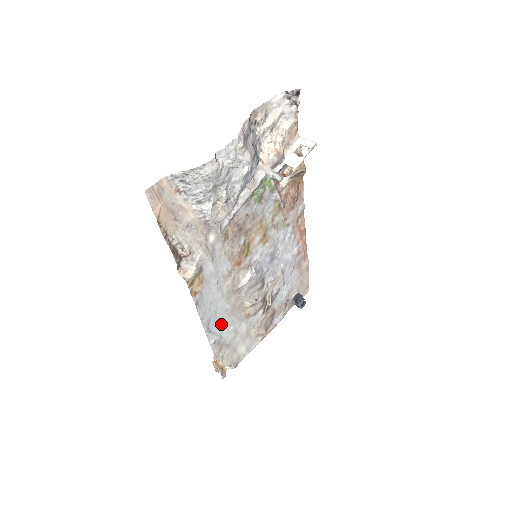
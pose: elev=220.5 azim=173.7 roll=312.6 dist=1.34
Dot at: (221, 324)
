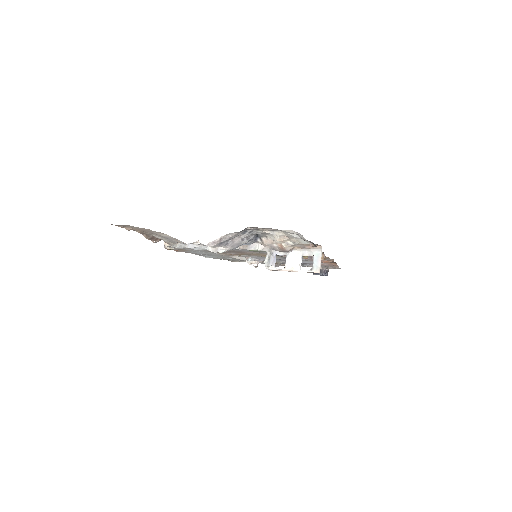
Dot at: (216, 256)
